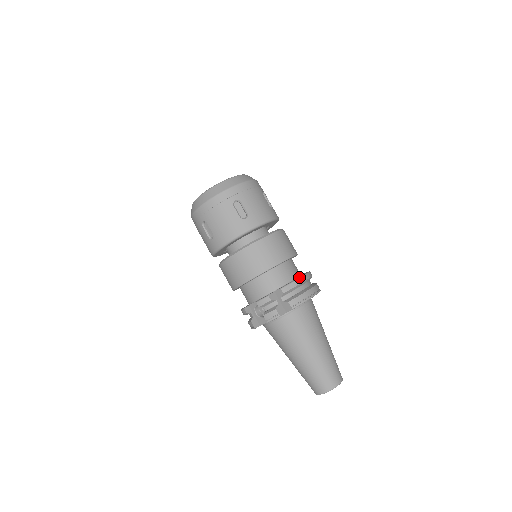
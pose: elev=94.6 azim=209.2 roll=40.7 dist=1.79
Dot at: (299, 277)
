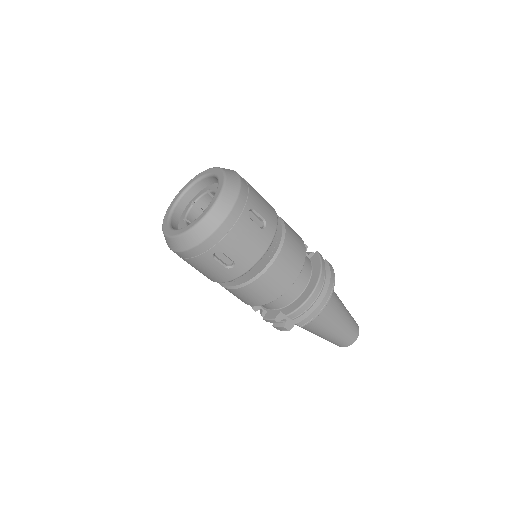
Dot at: (307, 298)
